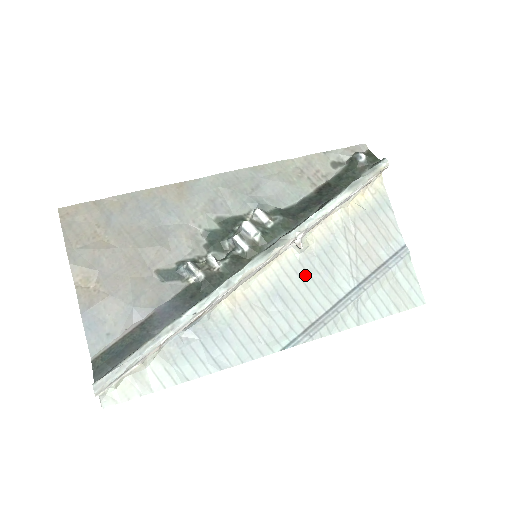
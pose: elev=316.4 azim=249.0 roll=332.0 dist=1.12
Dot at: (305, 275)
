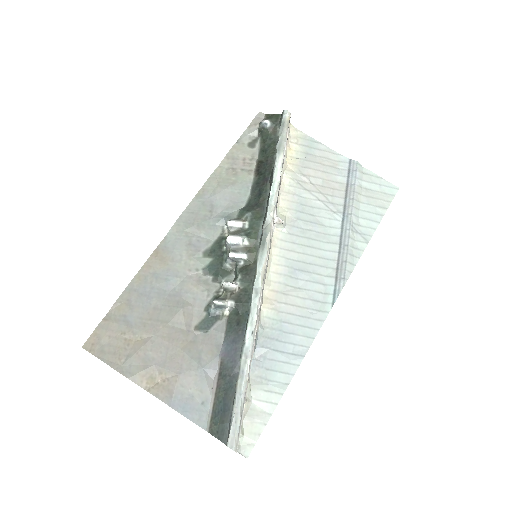
Dot at: (301, 240)
